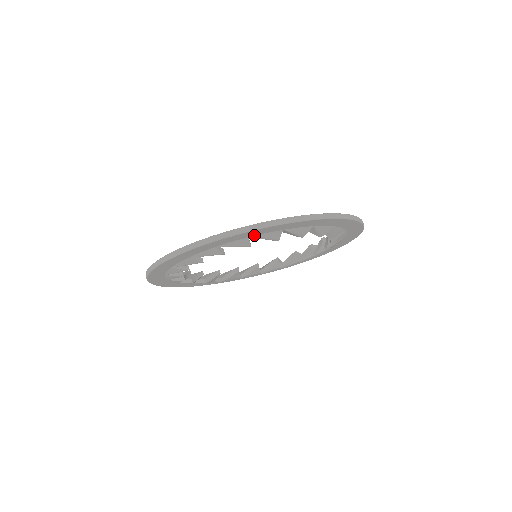
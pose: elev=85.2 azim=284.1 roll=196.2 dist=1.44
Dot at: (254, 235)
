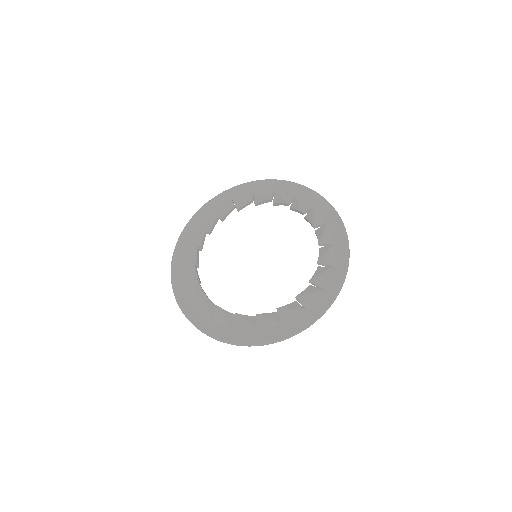
Dot at: (262, 331)
